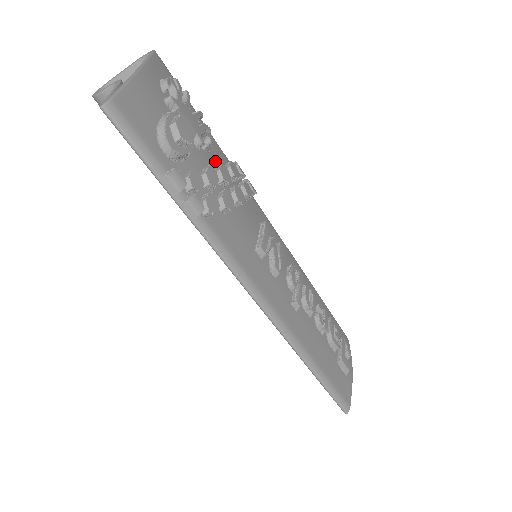
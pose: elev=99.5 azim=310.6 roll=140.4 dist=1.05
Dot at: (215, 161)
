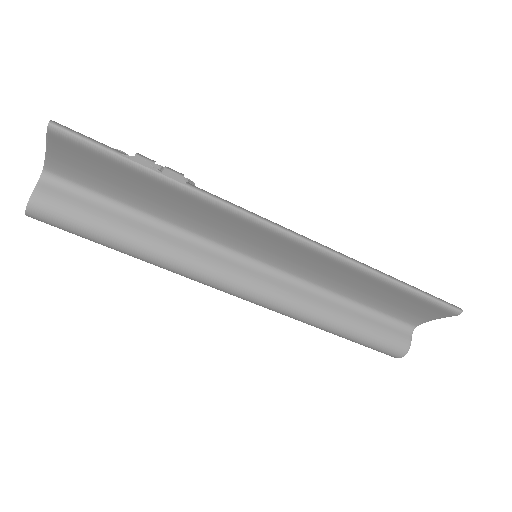
Dot at: occluded
